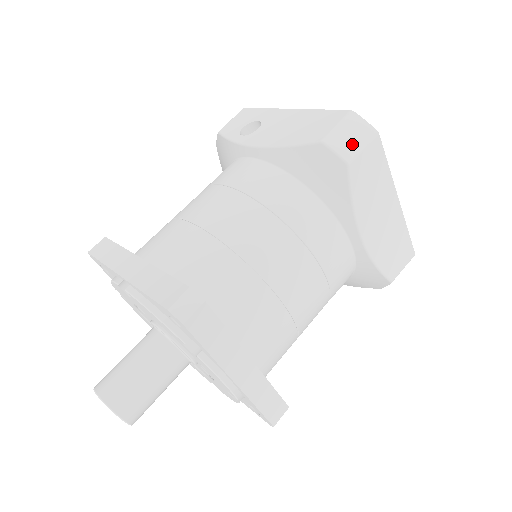
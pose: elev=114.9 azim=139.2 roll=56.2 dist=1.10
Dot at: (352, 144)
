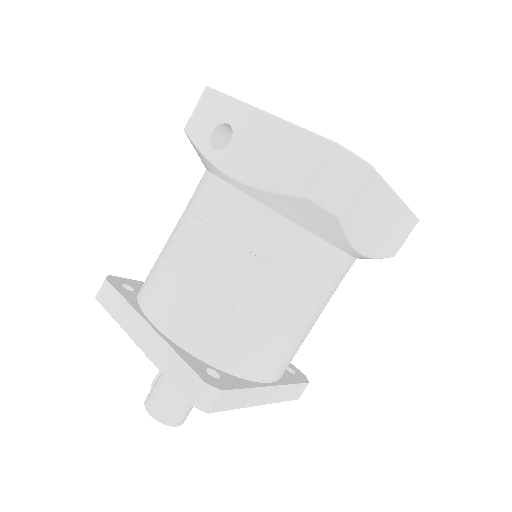
Dot at: (341, 191)
